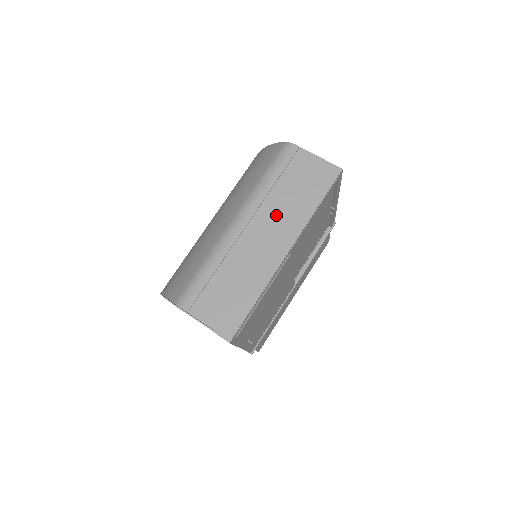
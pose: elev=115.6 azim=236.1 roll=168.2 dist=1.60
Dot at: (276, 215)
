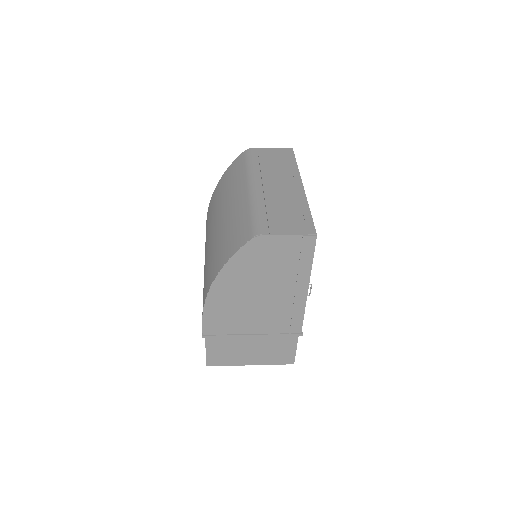
Dot at: (276, 174)
